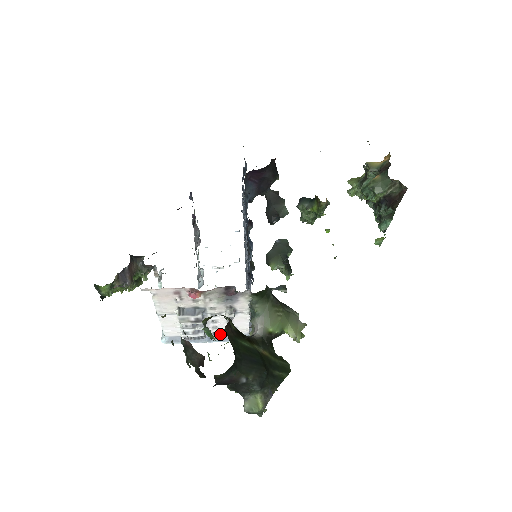
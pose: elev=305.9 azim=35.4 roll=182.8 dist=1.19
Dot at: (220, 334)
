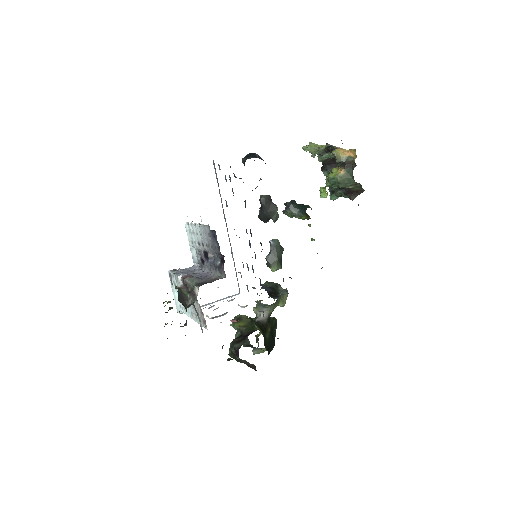
Dot at: occluded
